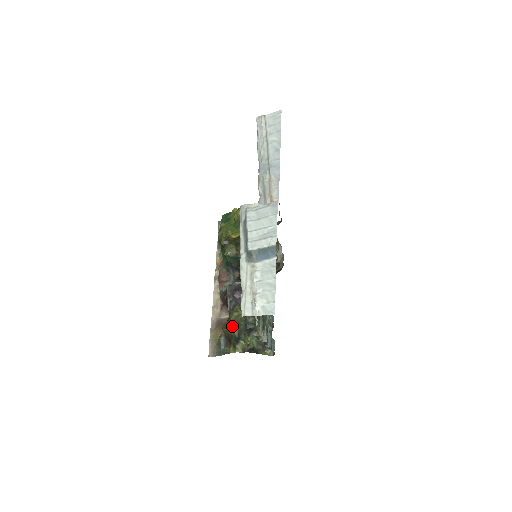
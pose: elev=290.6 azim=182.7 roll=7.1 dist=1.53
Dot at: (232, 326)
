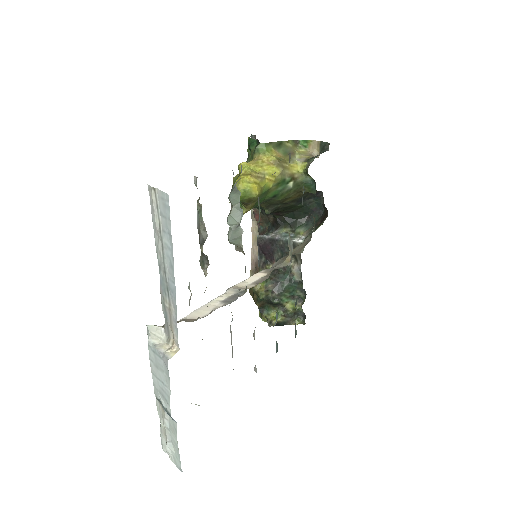
Dot at: (255, 297)
